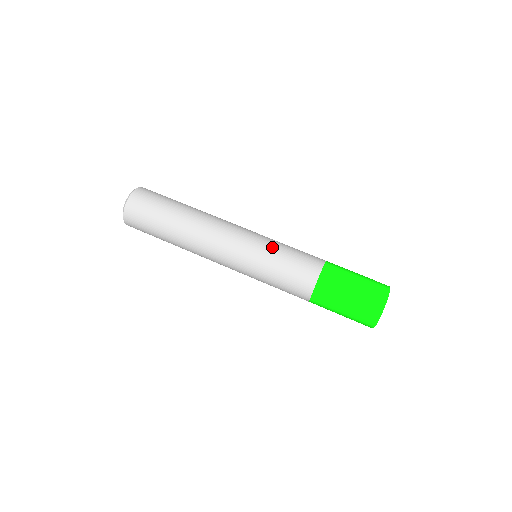
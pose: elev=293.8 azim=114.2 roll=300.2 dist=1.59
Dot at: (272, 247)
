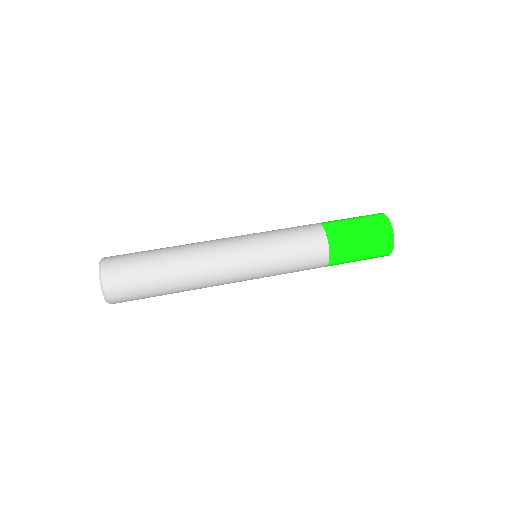
Dot at: (269, 234)
